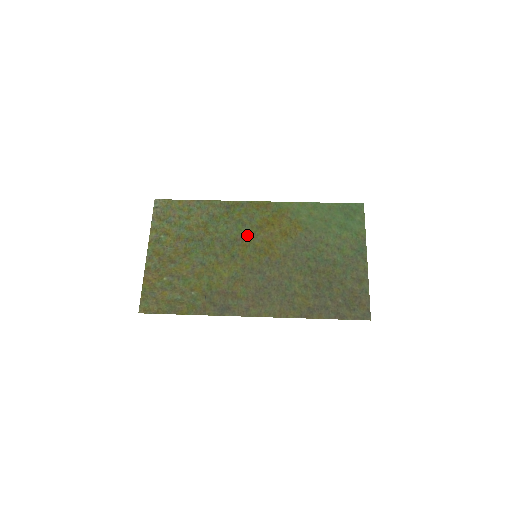
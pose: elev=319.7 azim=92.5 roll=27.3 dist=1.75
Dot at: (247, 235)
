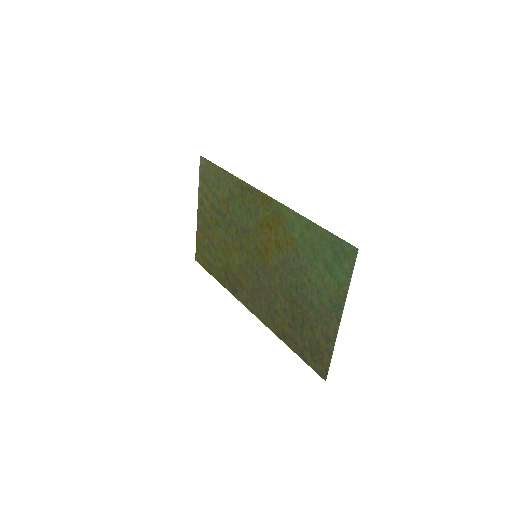
Dot at: (252, 229)
